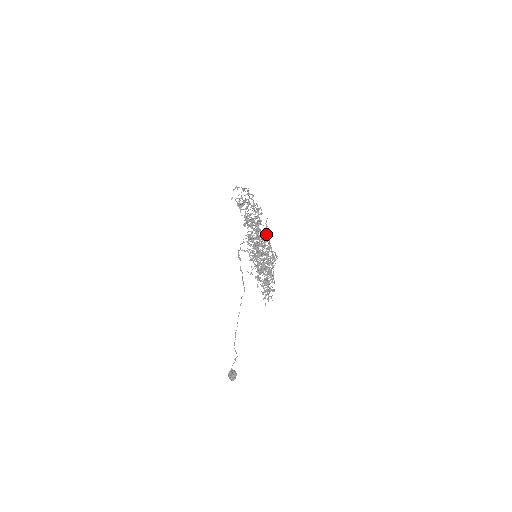
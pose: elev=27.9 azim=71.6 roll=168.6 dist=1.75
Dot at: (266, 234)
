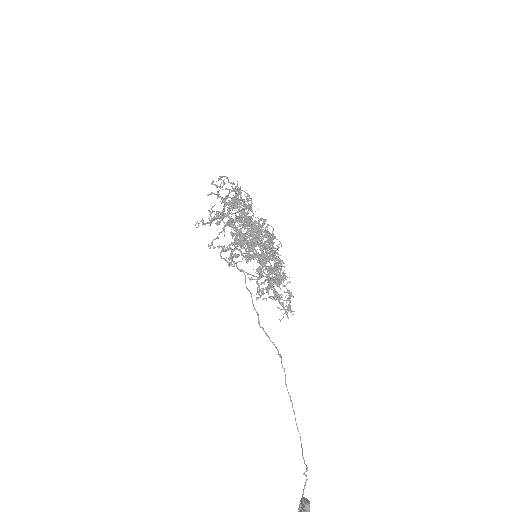
Dot at: (236, 202)
